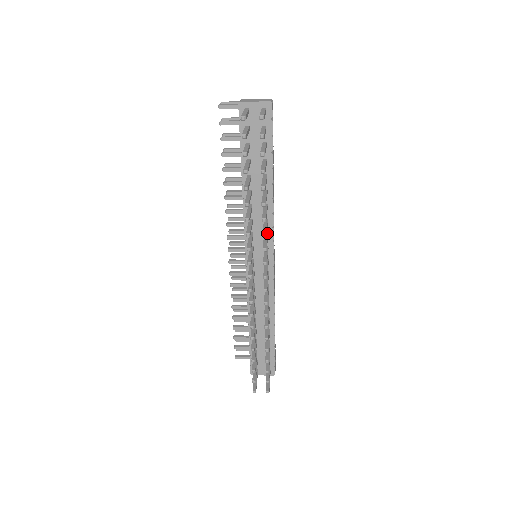
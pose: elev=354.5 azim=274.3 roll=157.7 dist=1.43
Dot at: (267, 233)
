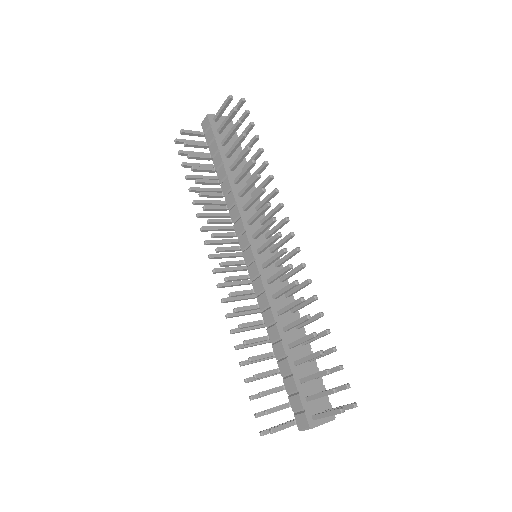
Dot at: (263, 220)
